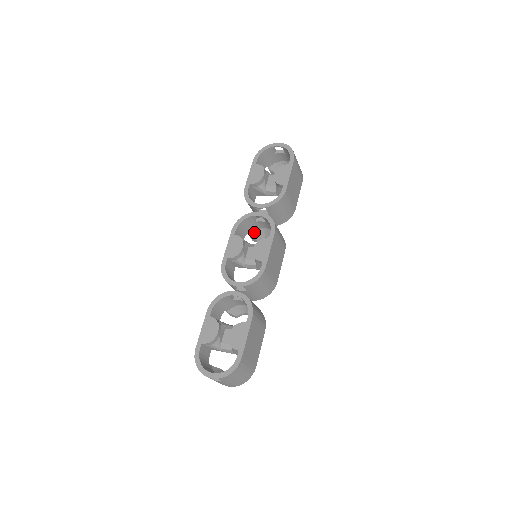
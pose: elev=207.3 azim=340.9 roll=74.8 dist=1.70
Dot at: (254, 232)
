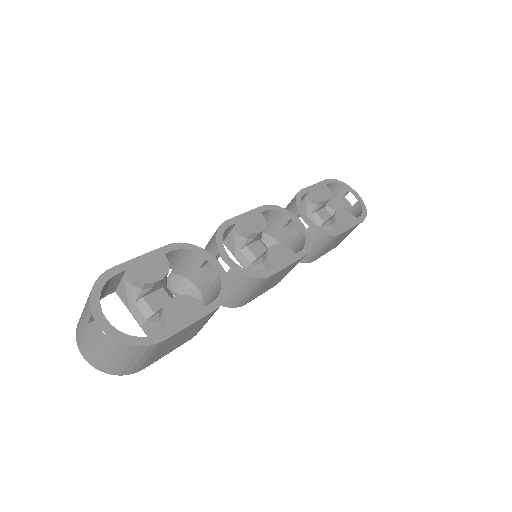
Dot at: (265, 235)
